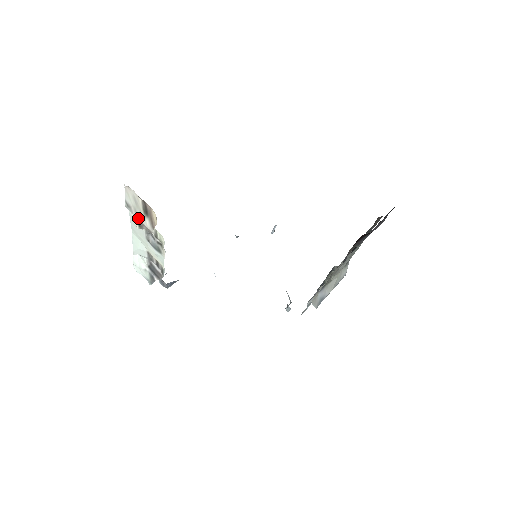
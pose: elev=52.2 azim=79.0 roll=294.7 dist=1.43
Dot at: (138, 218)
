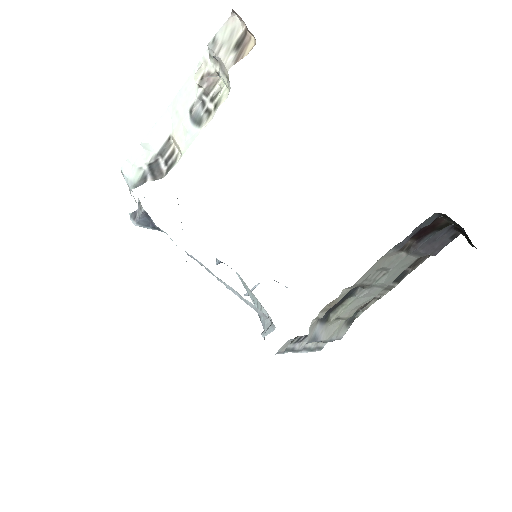
Dot at: (218, 55)
